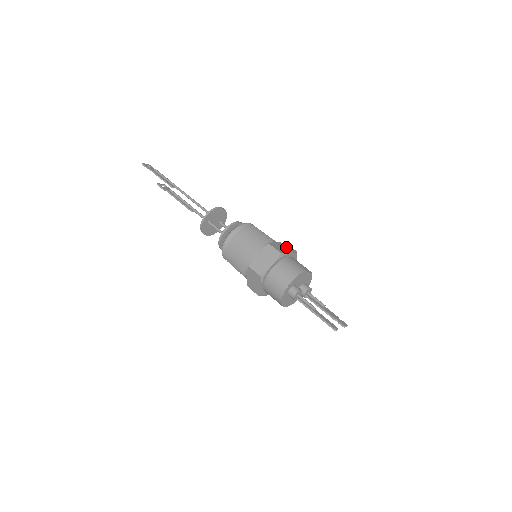
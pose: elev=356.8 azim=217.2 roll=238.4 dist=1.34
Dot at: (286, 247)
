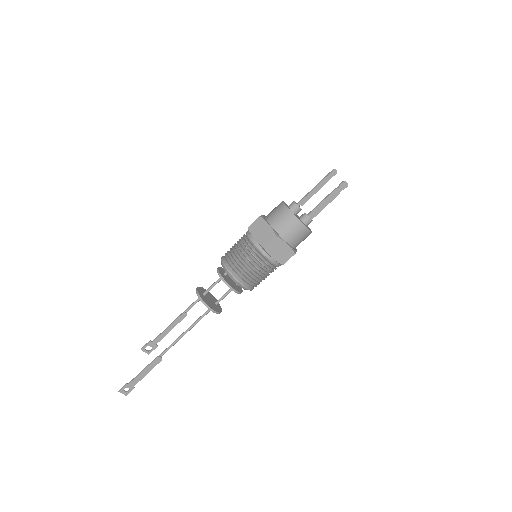
Dot at: occluded
